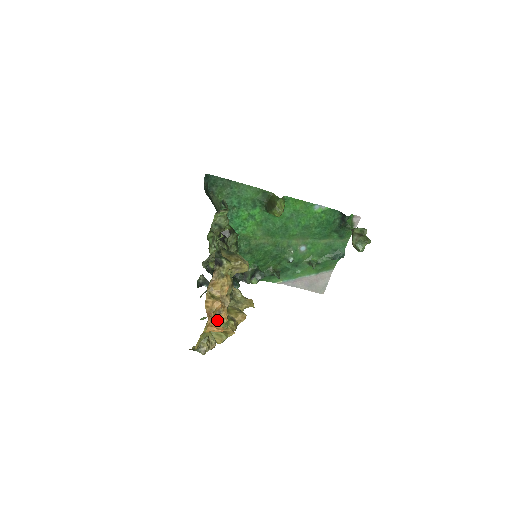
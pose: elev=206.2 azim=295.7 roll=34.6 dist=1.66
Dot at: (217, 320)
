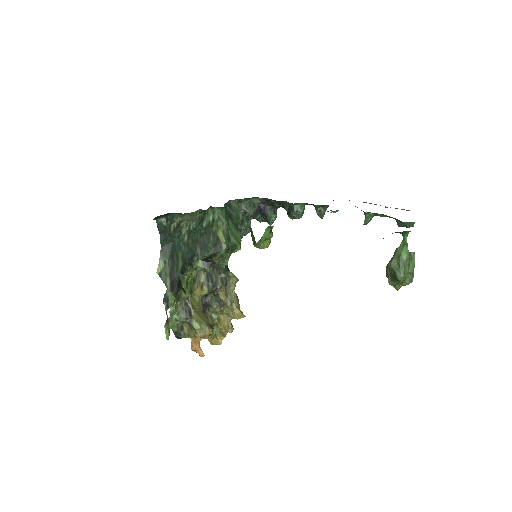
Dot at: occluded
